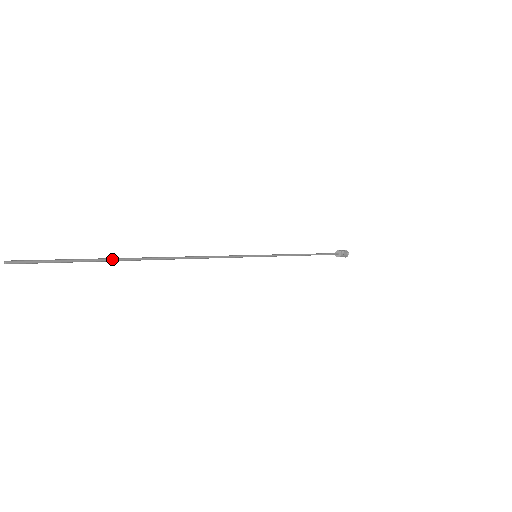
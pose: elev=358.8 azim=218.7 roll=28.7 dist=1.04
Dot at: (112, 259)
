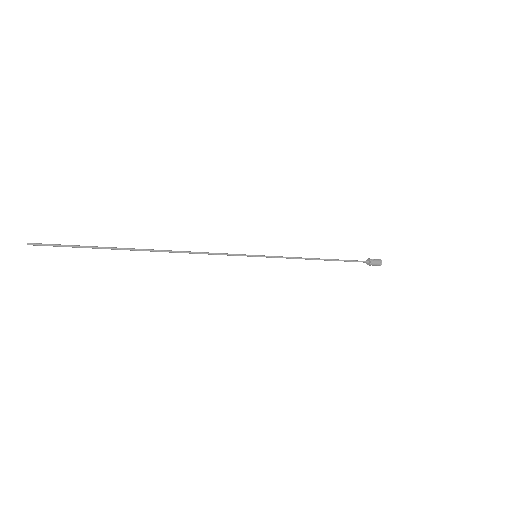
Dot at: (108, 247)
